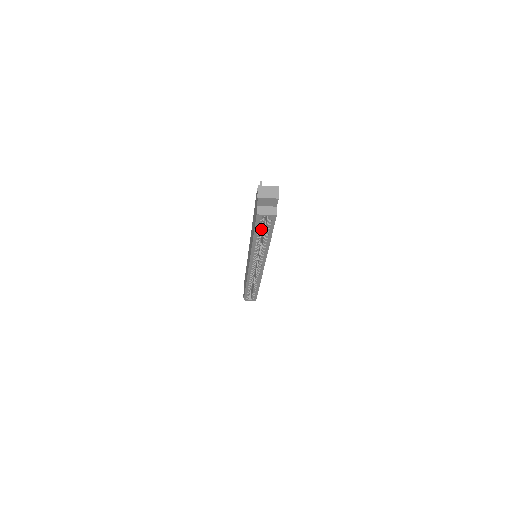
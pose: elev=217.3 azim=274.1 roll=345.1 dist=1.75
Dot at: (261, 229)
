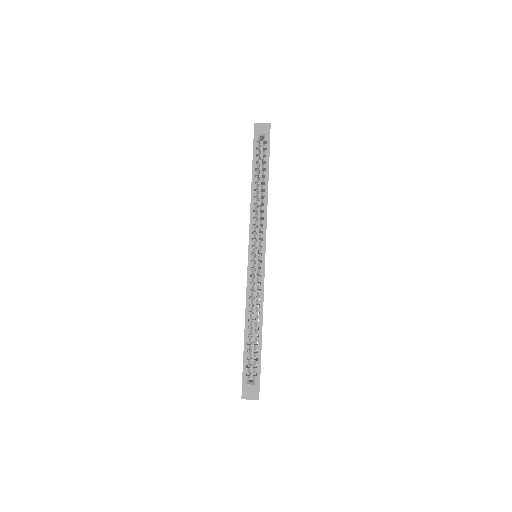
Dot at: (259, 165)
